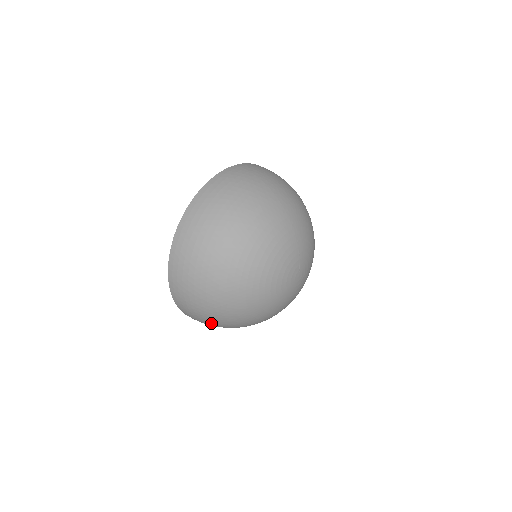
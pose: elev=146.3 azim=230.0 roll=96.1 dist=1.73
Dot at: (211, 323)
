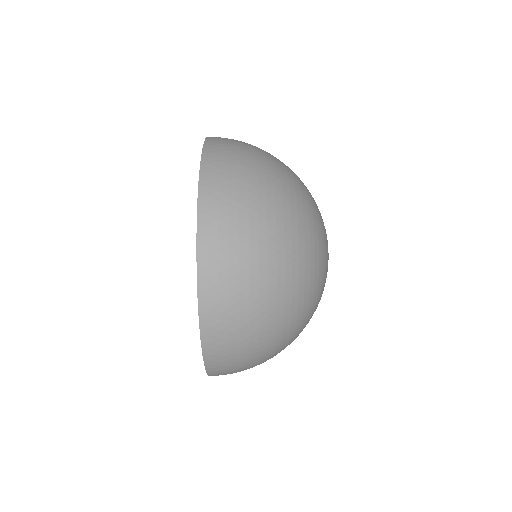
Dot at: occluded
